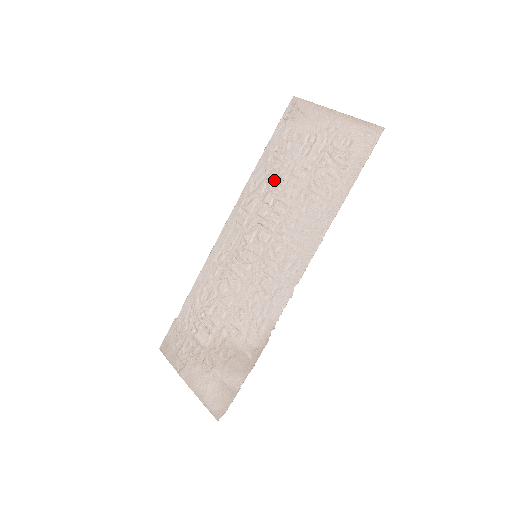
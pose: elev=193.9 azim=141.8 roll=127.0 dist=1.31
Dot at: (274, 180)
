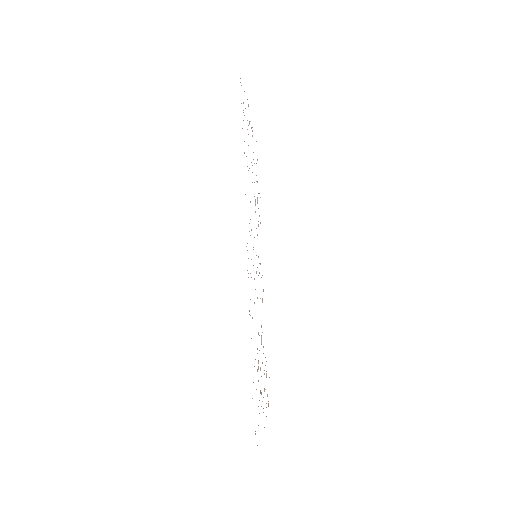
Dot at: occluded
